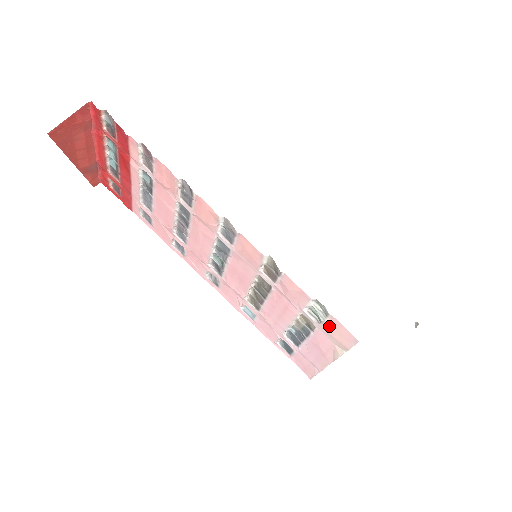
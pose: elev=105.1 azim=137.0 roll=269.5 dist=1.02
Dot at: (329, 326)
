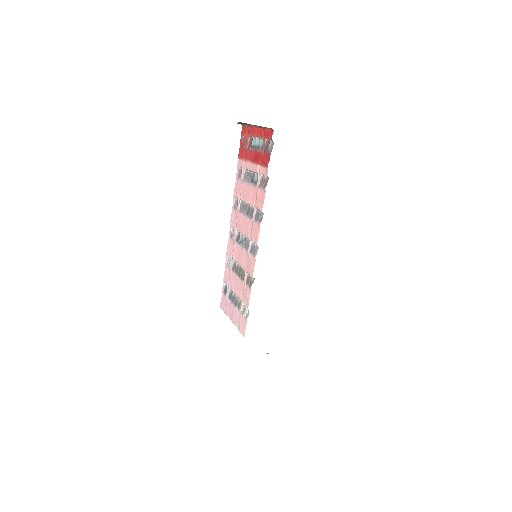
Dot at: (243, 319)
